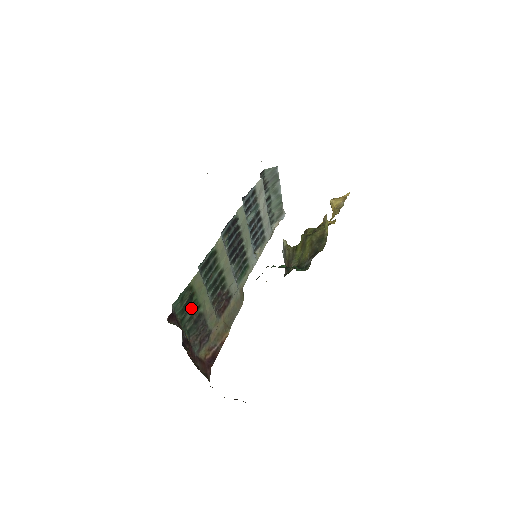
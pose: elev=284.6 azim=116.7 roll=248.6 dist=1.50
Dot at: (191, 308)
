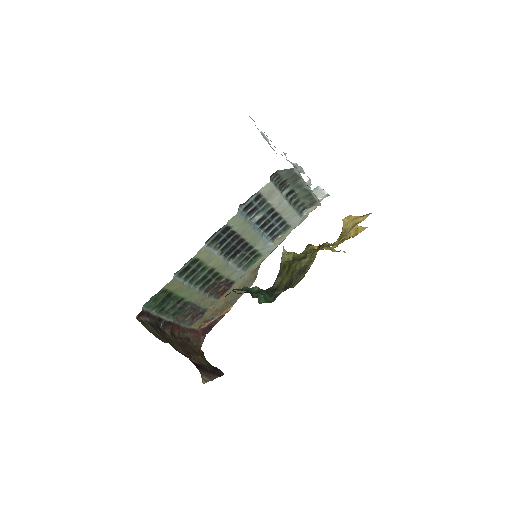
Dot at: (171, 301)
